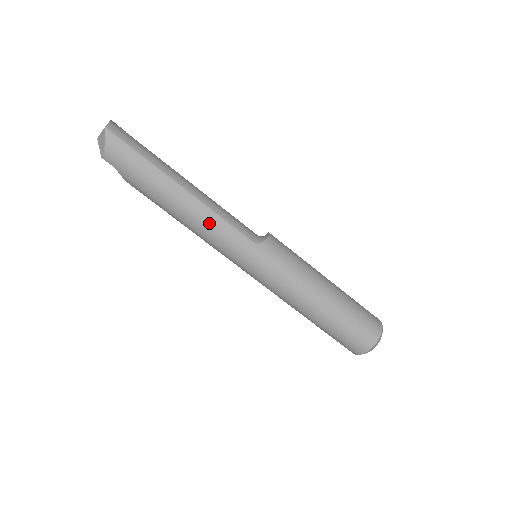
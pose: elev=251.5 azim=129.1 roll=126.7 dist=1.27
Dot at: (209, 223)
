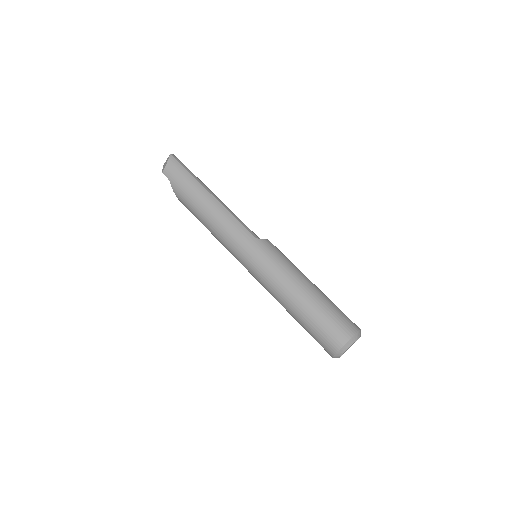
Dot at: (224, 218)
